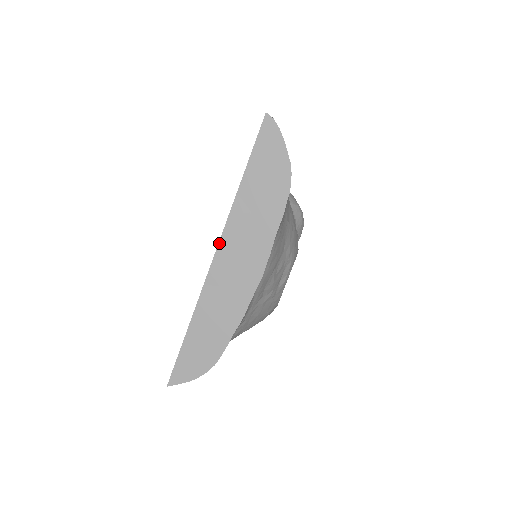
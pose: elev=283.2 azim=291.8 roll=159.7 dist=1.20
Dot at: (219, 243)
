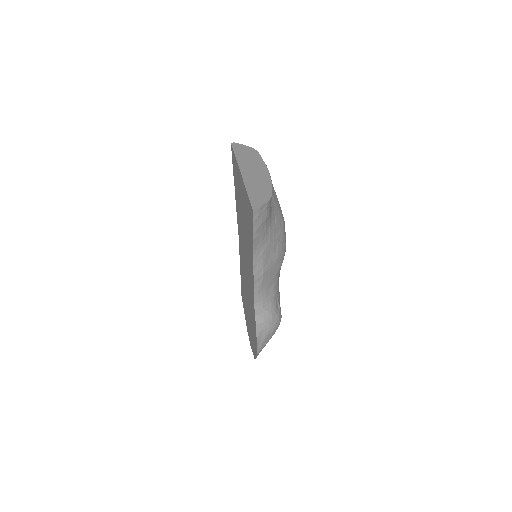
Dot at: (239, 168)
